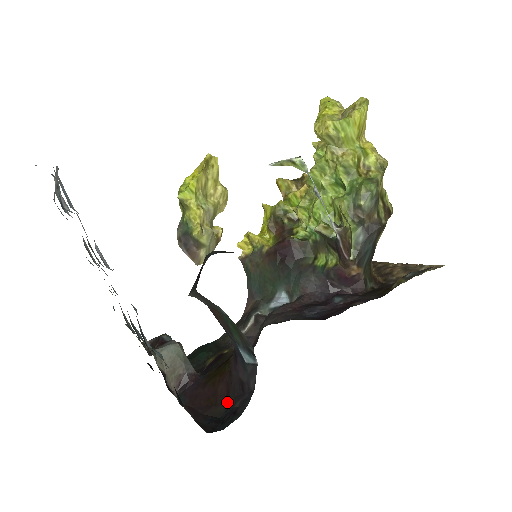
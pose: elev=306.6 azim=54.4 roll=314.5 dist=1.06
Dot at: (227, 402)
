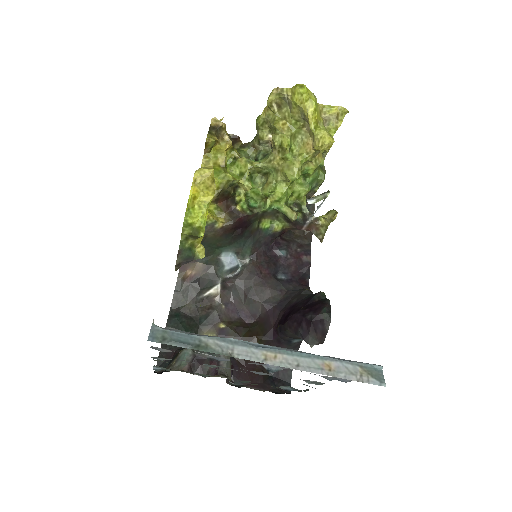
Dot at: occluded
